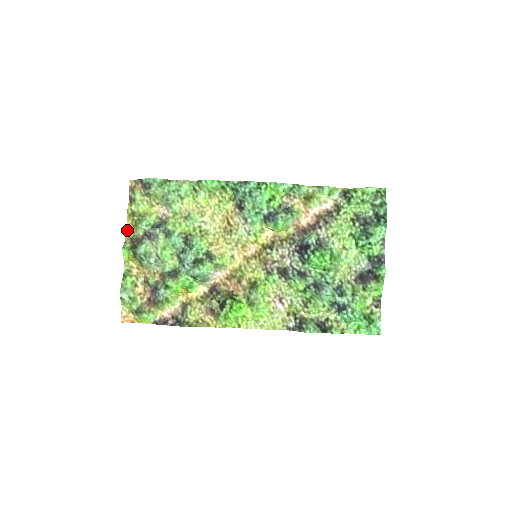
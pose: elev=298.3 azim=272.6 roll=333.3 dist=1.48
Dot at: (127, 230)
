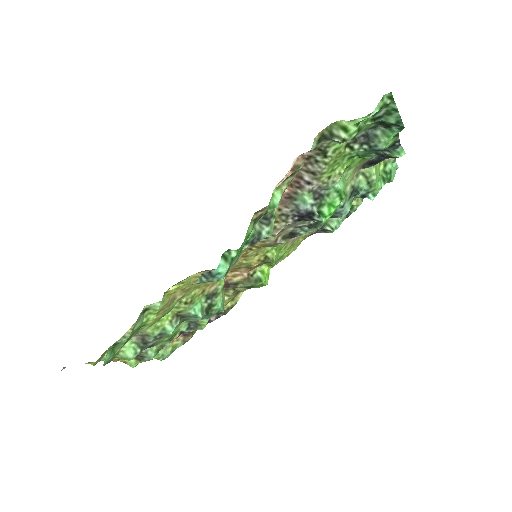
Dot at: (113, 361)
